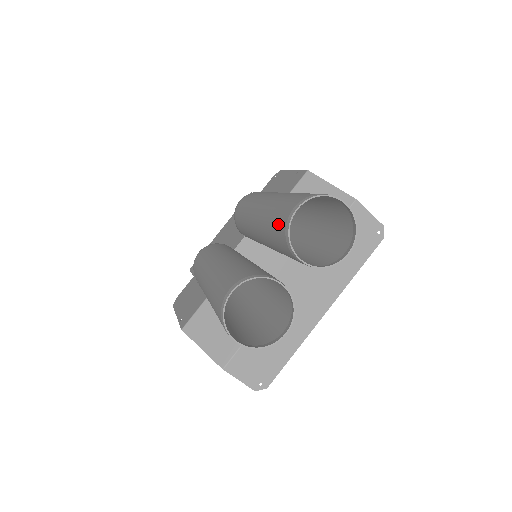
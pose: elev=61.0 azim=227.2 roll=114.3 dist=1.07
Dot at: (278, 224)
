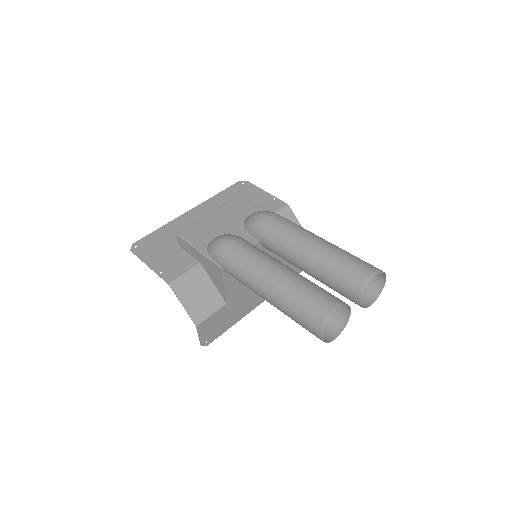
Dot at: (354, 275)
